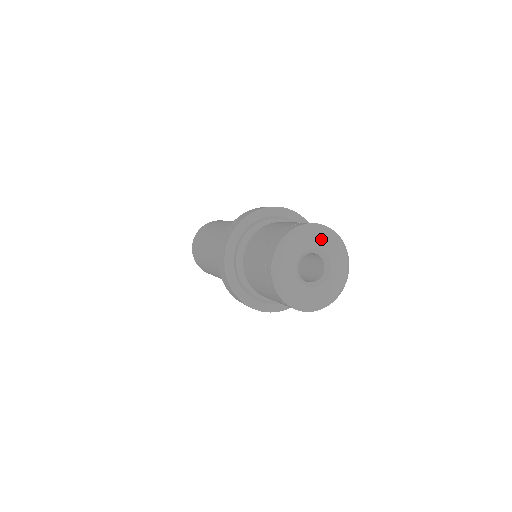
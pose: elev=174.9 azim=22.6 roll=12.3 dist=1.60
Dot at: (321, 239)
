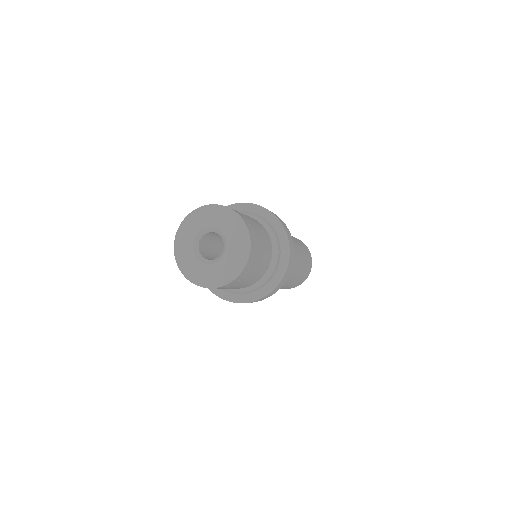
Dot at: (216, 218)
